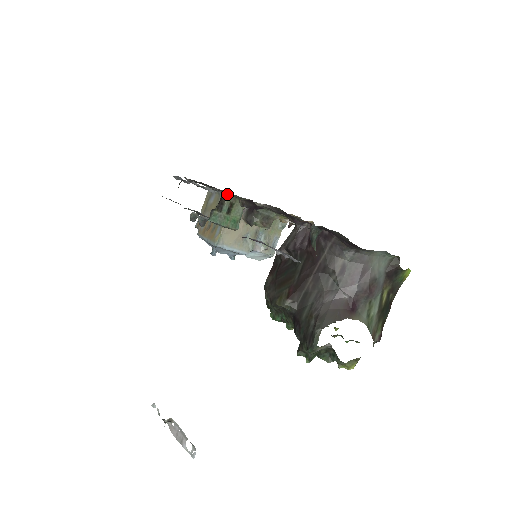
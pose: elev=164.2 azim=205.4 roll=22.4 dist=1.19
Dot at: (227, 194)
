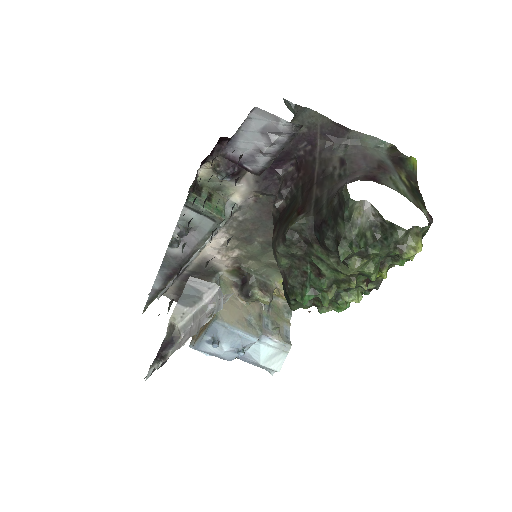
Dot at: (202, 182)
